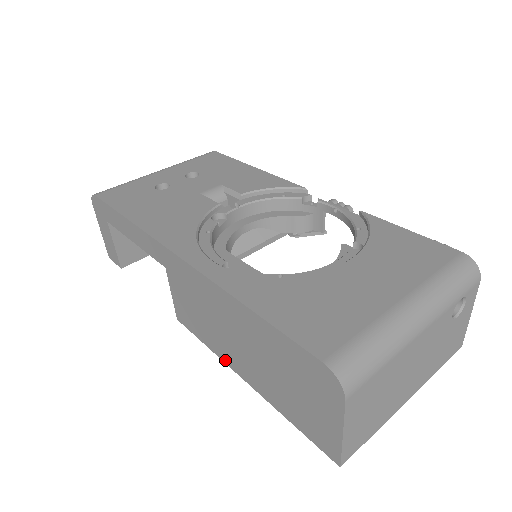
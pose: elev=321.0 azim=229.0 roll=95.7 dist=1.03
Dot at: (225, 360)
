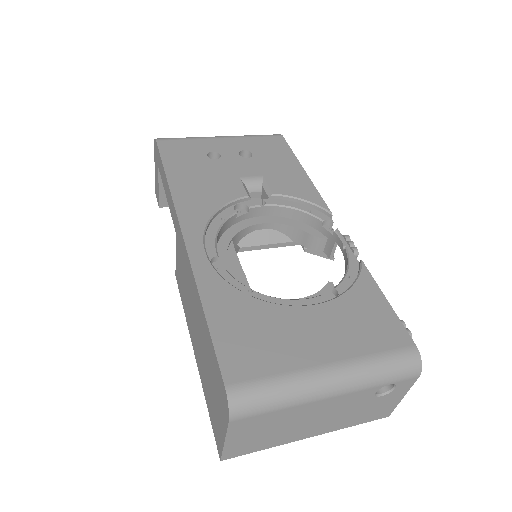
Dot at: (189, 330)
